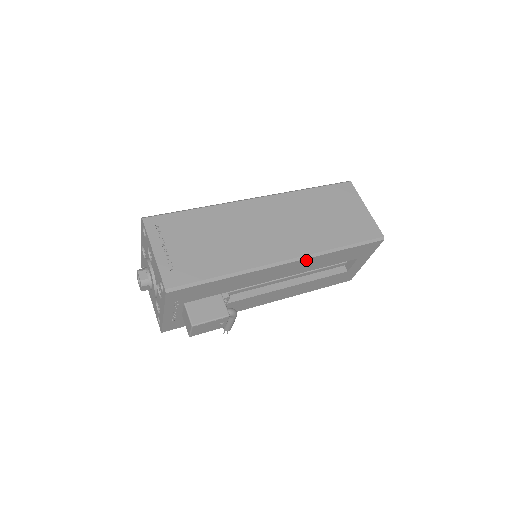
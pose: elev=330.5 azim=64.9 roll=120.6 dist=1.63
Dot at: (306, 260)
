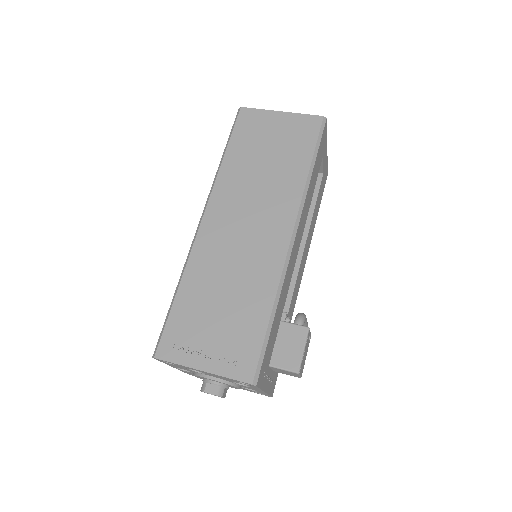
Dot at: (302, 213)
